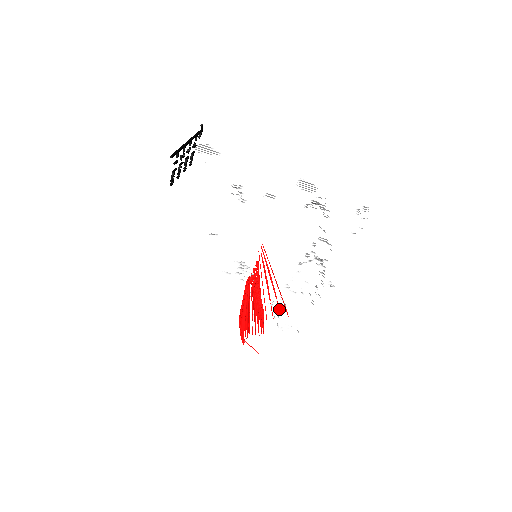
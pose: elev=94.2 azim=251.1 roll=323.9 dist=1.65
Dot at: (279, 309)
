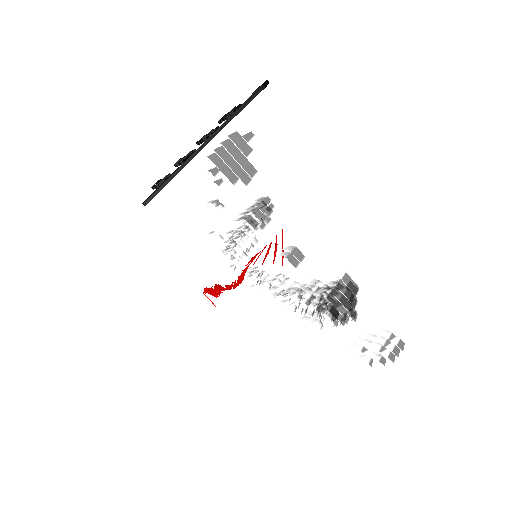
Dot at: (273, 262)
